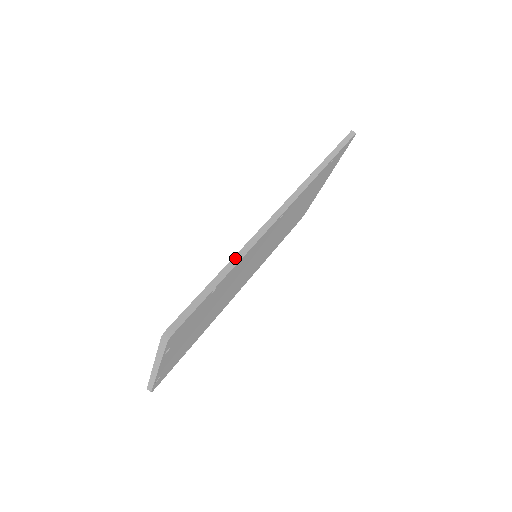
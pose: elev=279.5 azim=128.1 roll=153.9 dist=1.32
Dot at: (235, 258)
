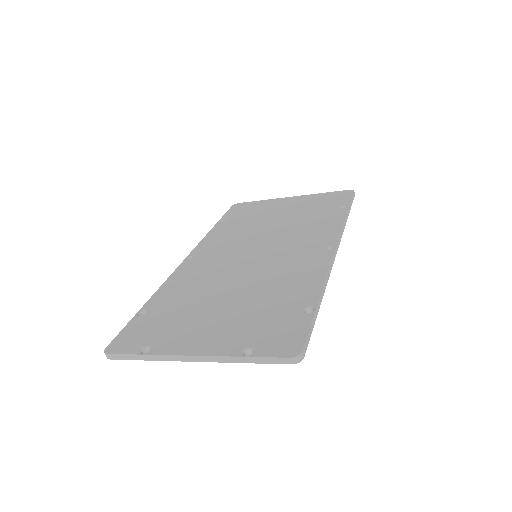
Dot at: (324, 288)
